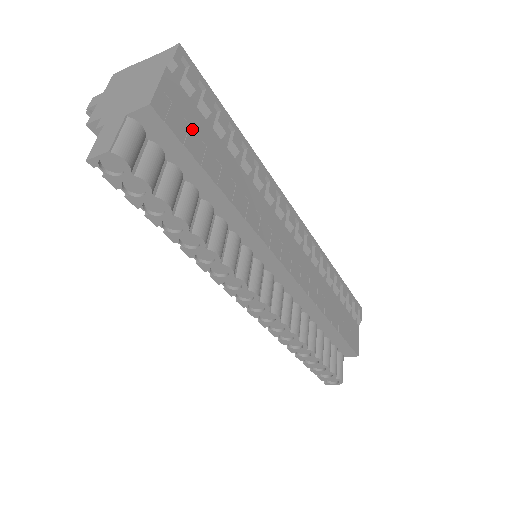
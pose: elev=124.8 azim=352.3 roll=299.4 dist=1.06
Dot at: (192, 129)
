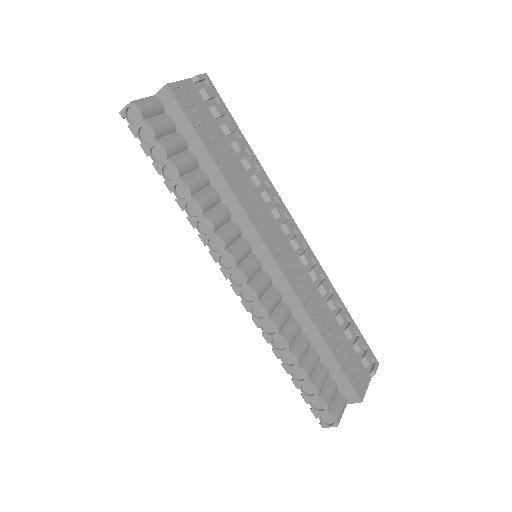
Dot at: (199, 115)
